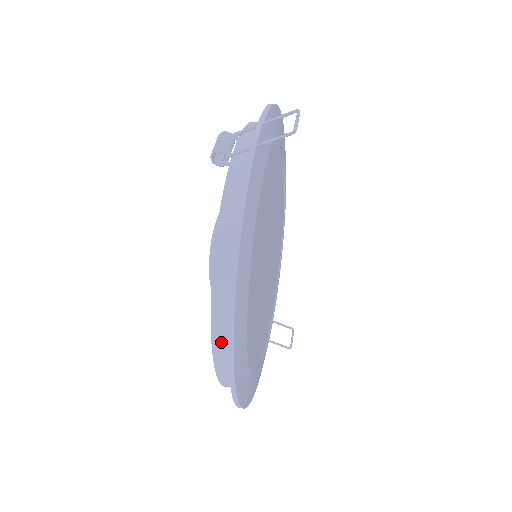
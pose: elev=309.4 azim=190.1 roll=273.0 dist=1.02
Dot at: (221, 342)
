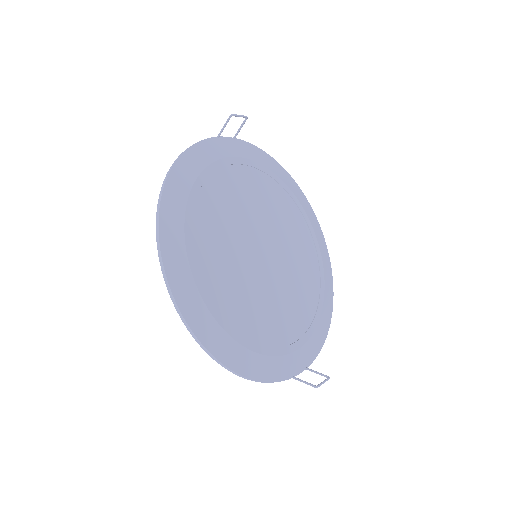
Dot at: occluded
